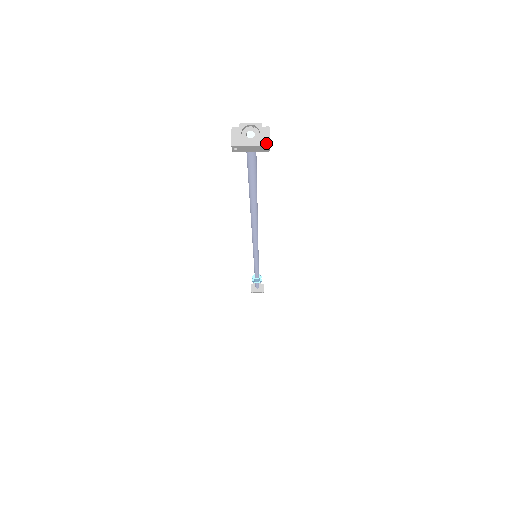
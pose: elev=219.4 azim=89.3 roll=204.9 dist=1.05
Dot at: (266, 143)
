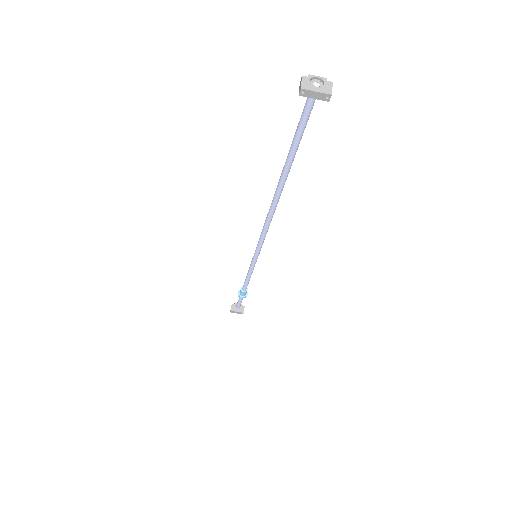
Dot at: (329, 92)
